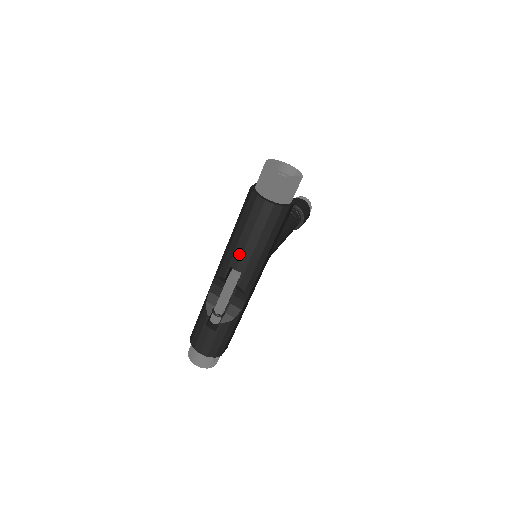
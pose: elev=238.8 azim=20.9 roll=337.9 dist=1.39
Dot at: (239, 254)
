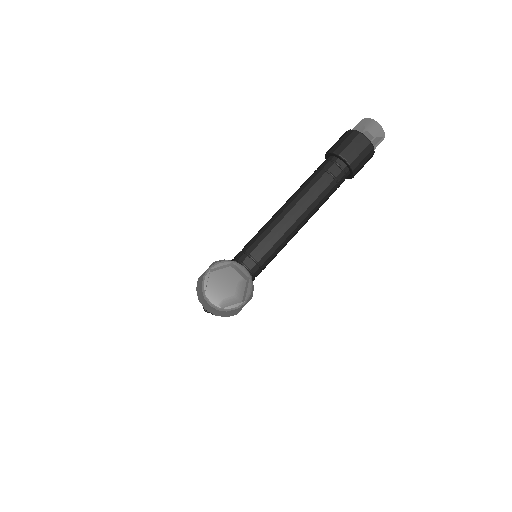
Dot at: occluded
